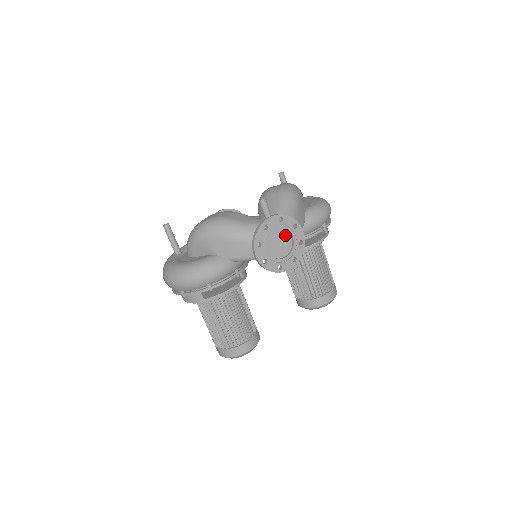
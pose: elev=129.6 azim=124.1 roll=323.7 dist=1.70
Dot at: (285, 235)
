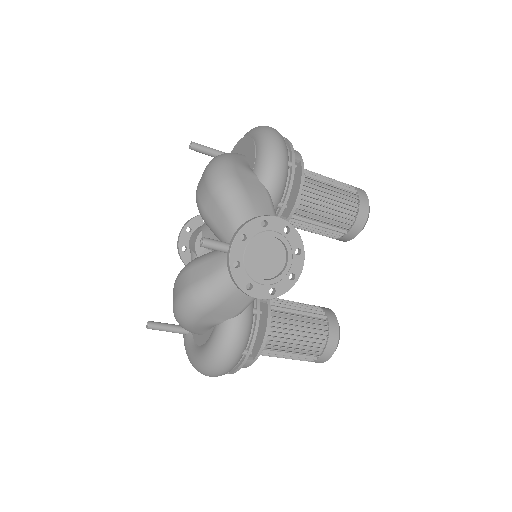
Dot at: (264, 243)
